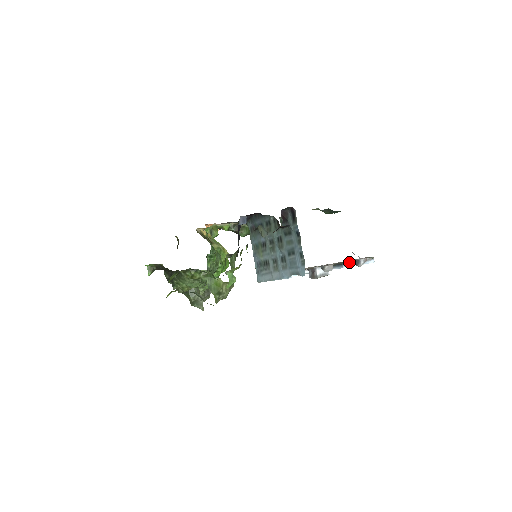
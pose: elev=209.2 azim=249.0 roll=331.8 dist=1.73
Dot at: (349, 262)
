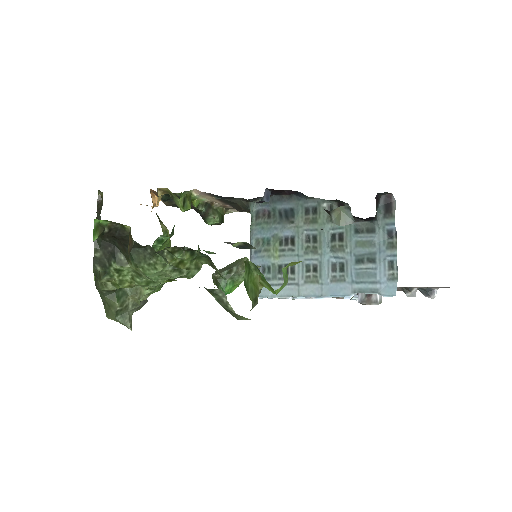
Dot at: occluded
